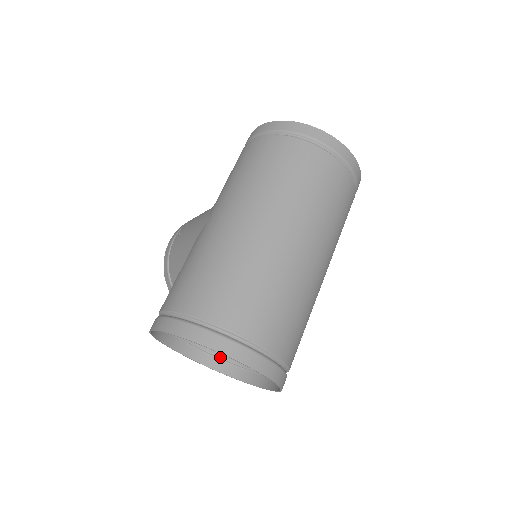
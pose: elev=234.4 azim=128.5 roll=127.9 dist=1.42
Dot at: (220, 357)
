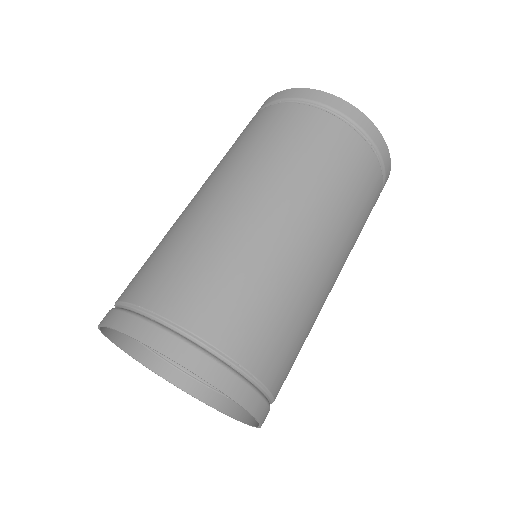
Dot at: (217, 389)
